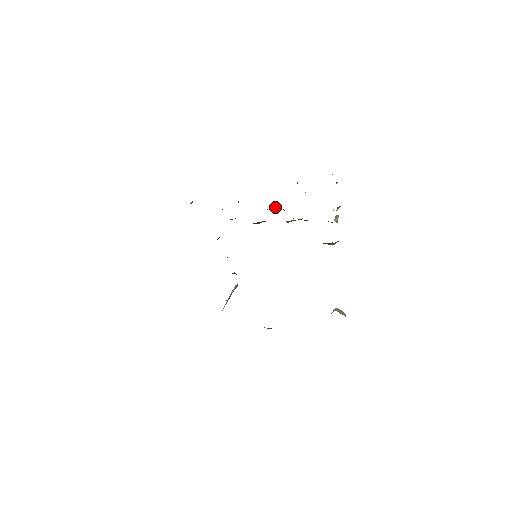
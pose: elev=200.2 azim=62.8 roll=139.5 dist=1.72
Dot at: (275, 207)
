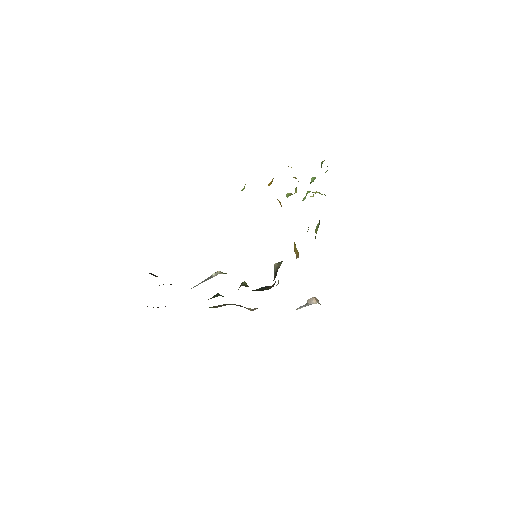
Dot at: occluded
